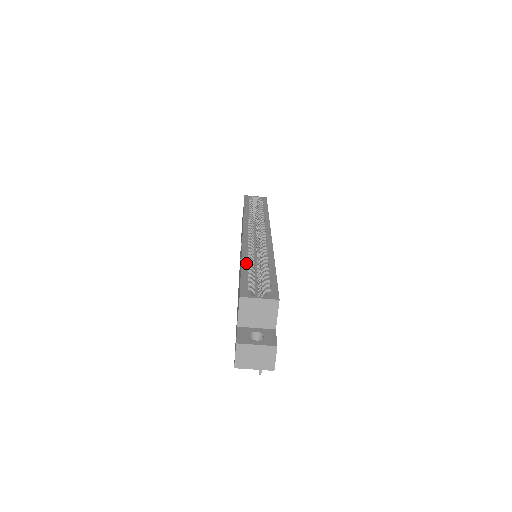
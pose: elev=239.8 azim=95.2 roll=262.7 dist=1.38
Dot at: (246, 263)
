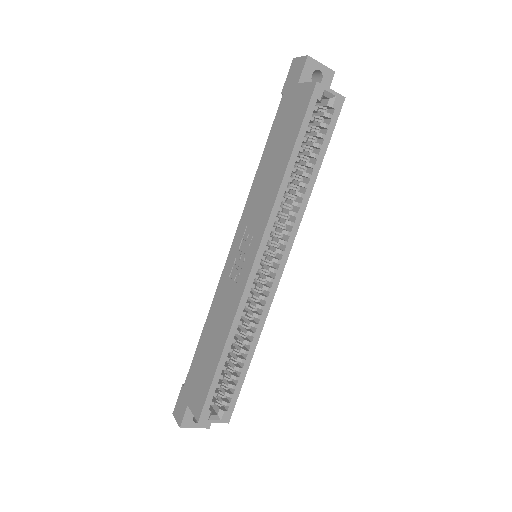
Dot at: (226, 355)
